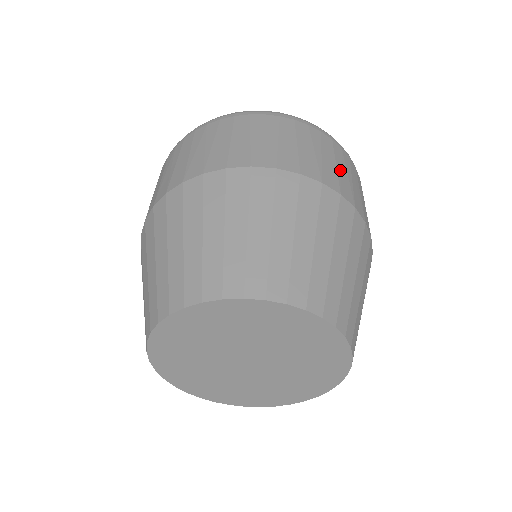
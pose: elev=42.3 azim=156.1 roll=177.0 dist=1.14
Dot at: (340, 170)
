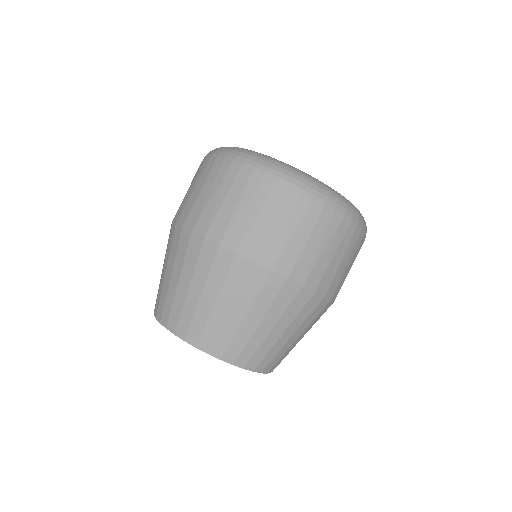
Dot at: (274, 230)
